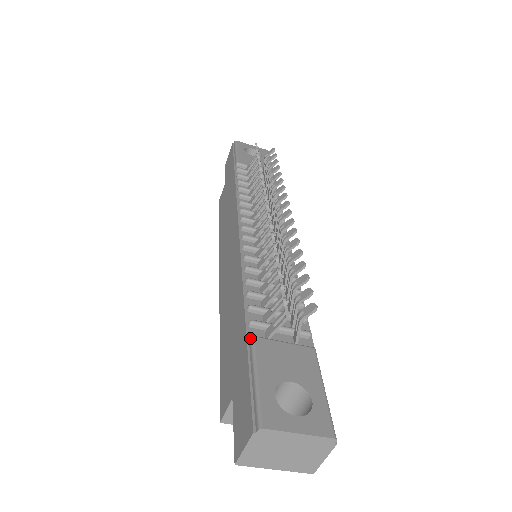
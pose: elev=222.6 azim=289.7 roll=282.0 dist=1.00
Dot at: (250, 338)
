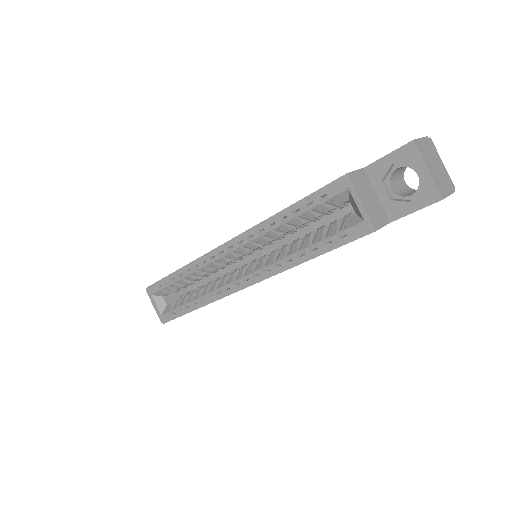
Dot at: occluded
